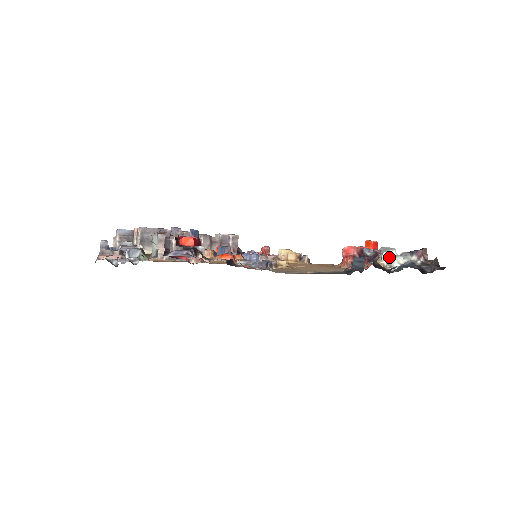
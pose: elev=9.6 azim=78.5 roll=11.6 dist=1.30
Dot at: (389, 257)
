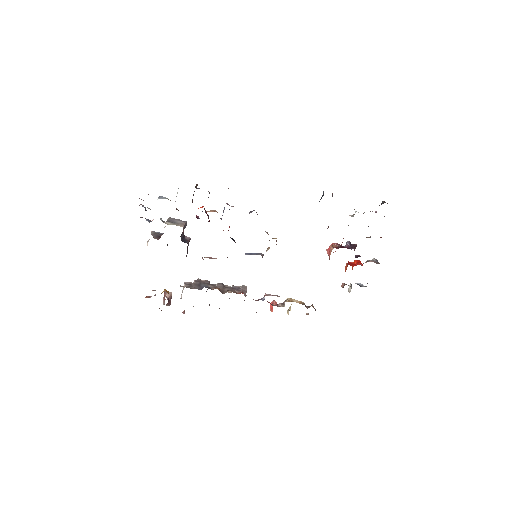
Dot at: (352, 215)
